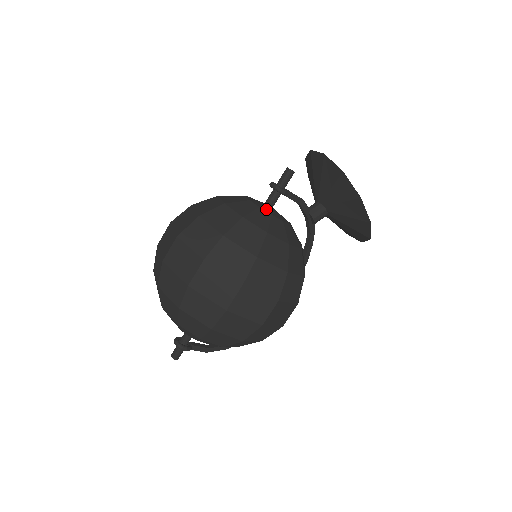
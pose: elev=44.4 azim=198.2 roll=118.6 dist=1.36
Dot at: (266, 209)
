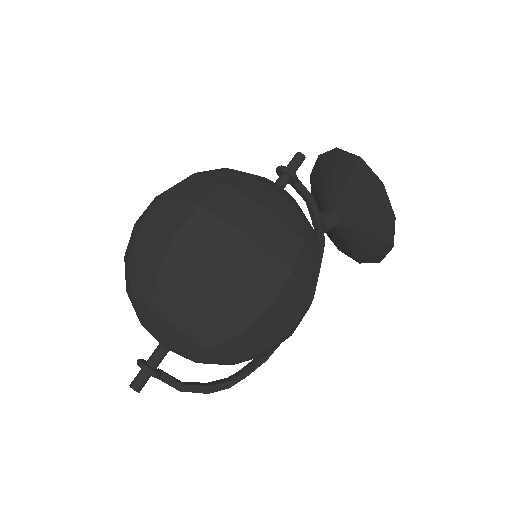
Dot at: occluded
